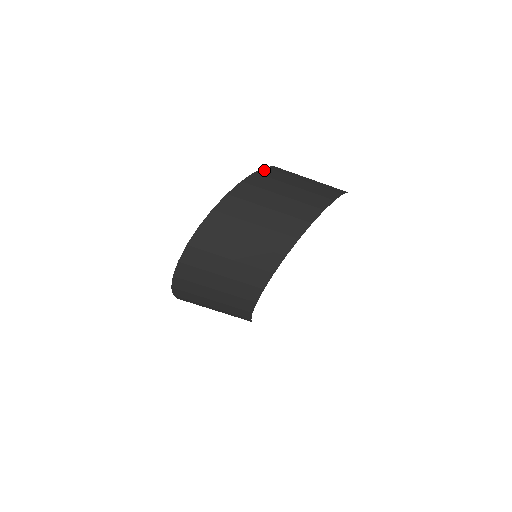
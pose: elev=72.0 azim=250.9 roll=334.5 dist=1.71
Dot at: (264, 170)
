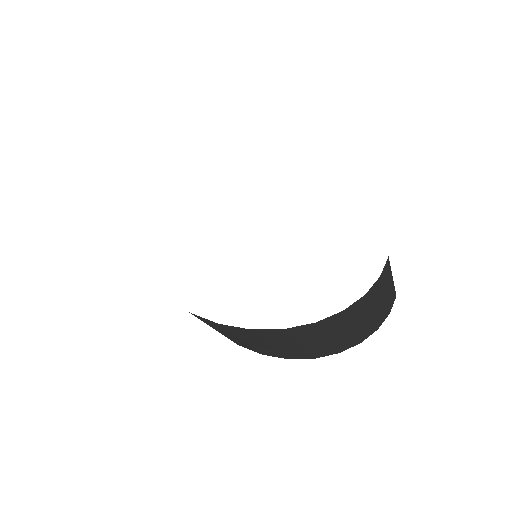
Dot at: (334, 317)
